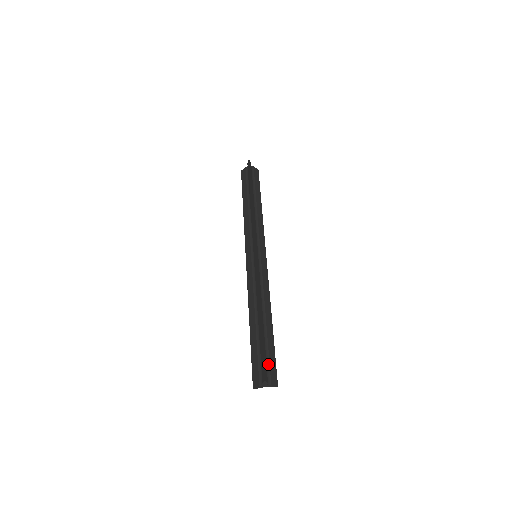
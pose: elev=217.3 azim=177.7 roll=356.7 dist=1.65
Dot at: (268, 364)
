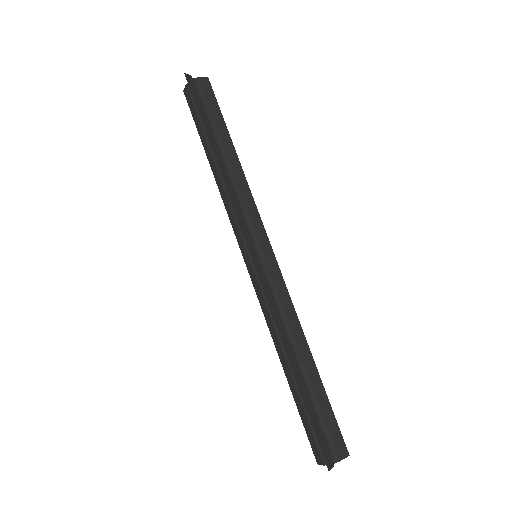
Dot at: (326, 431)
